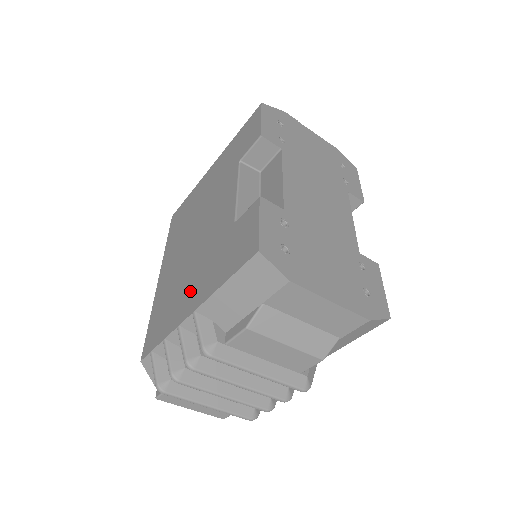
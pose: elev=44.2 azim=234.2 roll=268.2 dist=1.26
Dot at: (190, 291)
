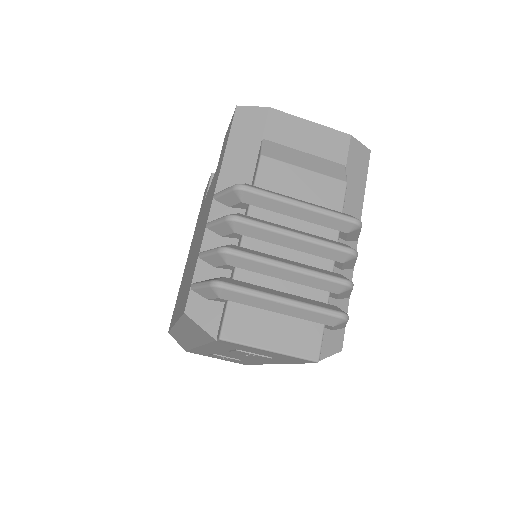
Dot at: (205, 219)
